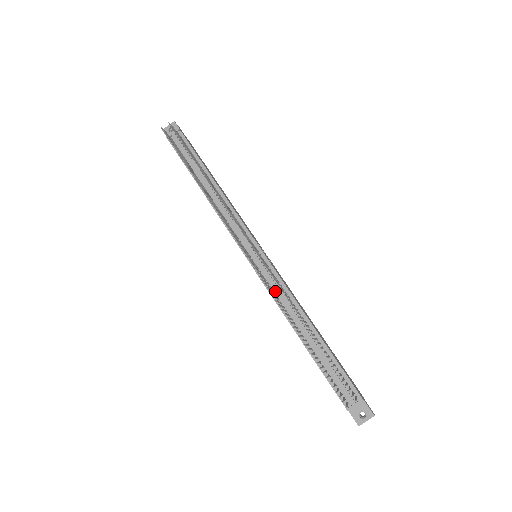
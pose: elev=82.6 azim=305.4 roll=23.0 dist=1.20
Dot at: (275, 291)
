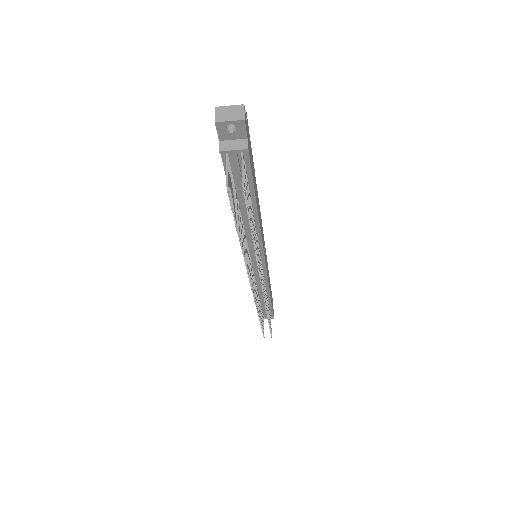
Dot at: (257, 281)
